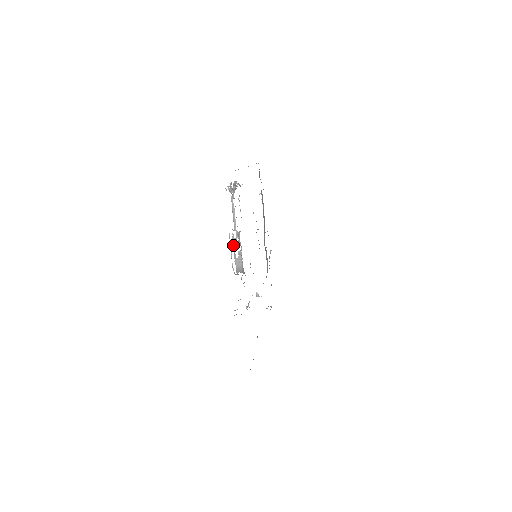
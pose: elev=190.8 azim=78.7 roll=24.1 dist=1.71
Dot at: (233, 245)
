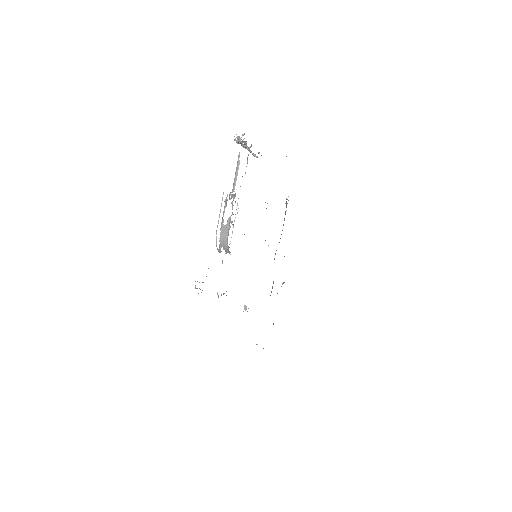
Dot at: (224, 207)
